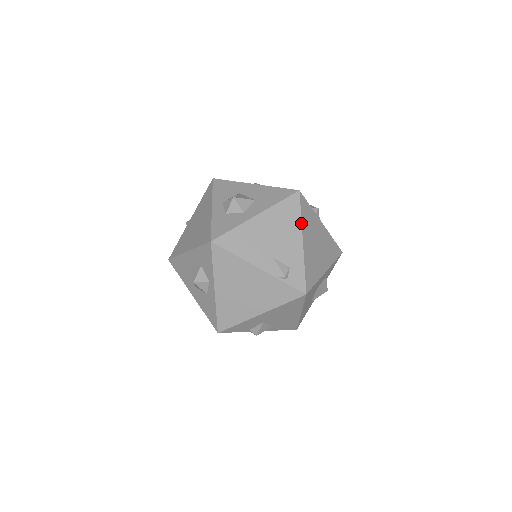
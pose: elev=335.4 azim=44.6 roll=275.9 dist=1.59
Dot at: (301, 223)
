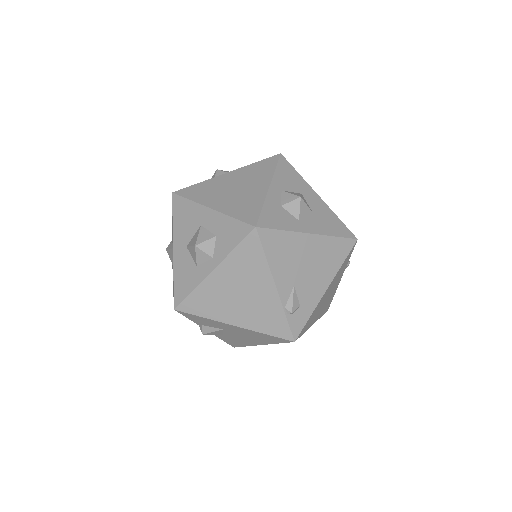
Dot at: (338, 271)
